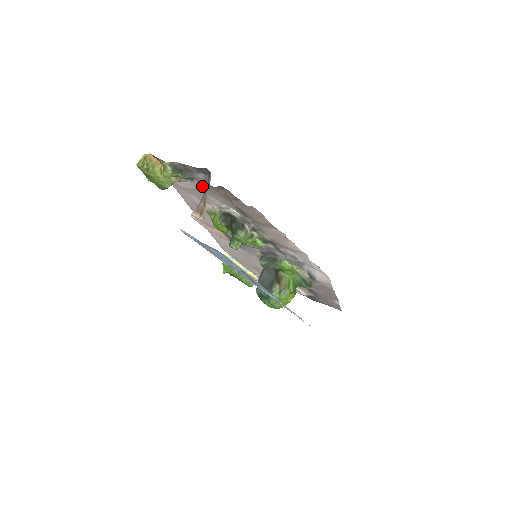
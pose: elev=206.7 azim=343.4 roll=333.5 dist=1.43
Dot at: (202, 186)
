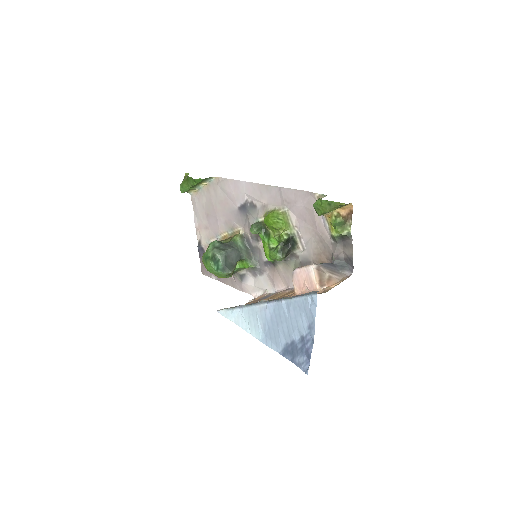
Dot at: (326, 240)
